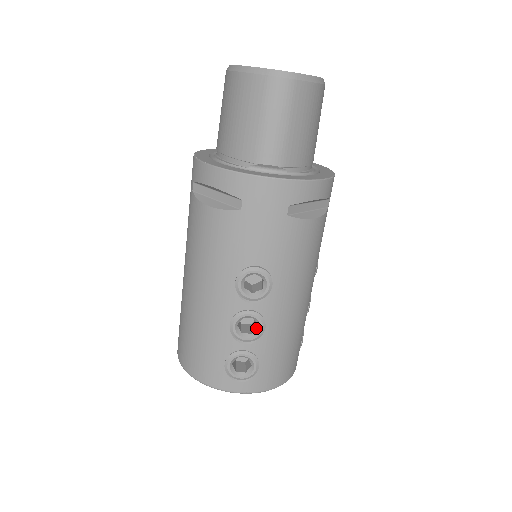
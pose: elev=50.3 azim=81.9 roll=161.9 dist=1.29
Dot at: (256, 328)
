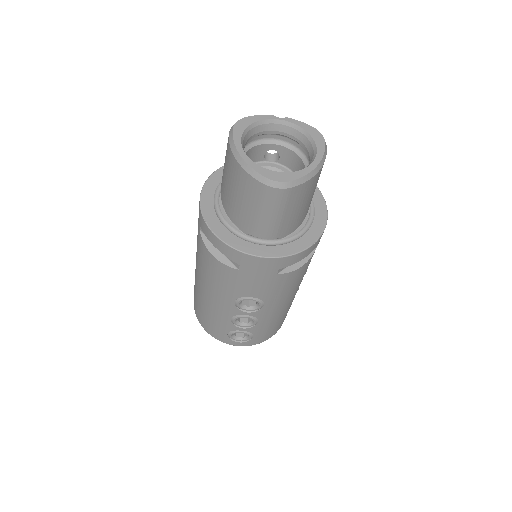
Dot at: (251, 321)
